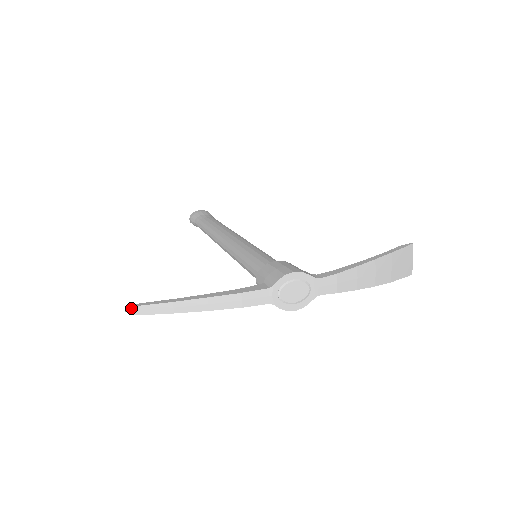
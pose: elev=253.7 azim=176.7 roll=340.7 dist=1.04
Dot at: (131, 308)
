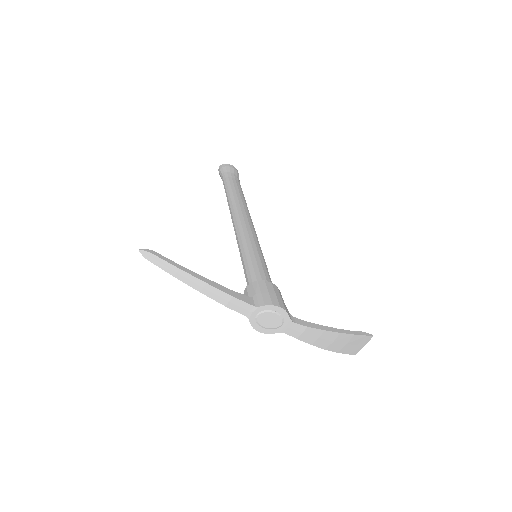
Dot at: (145, 251)
